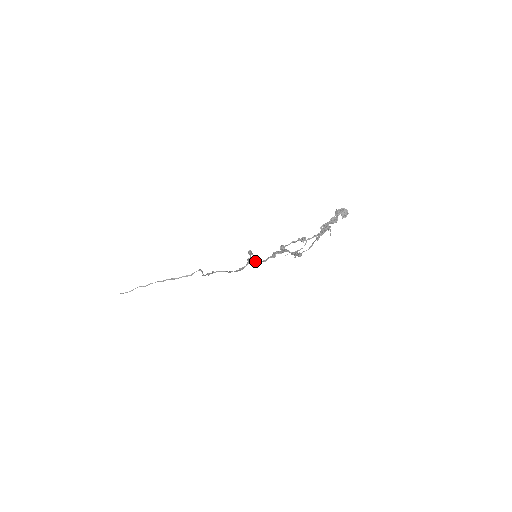
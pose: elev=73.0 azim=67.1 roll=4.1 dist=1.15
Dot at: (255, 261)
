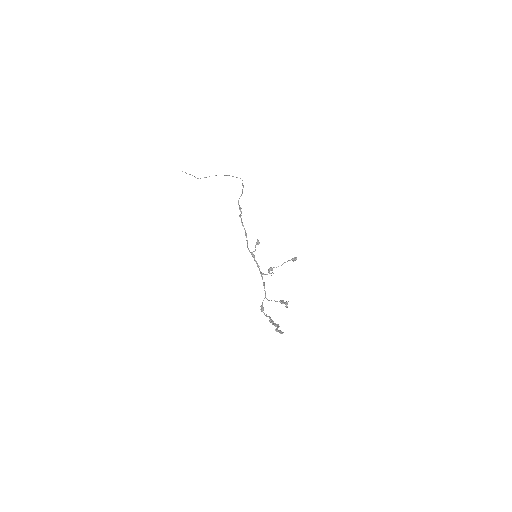
Dot at: (254, 259)
